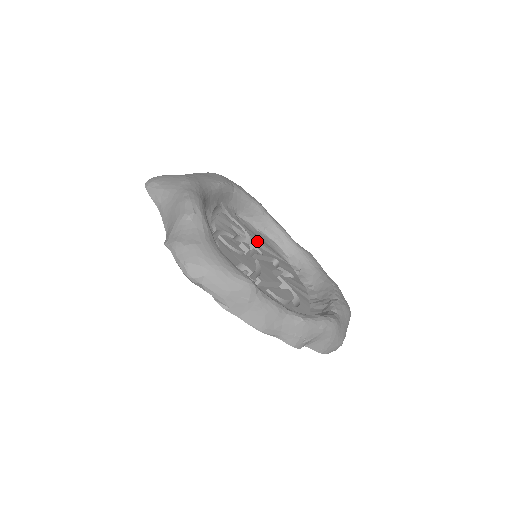
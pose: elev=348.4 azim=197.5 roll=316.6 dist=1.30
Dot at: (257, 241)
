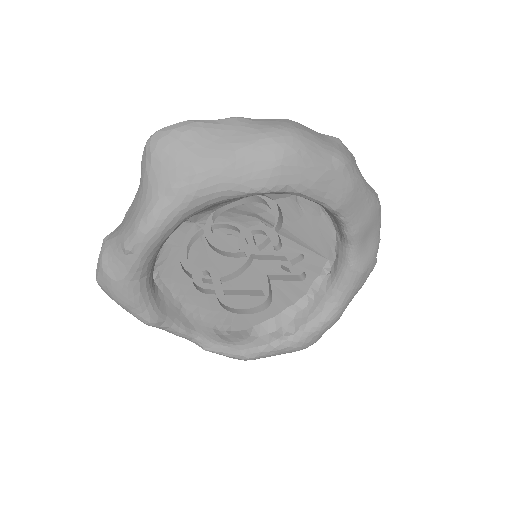
Dot at: (291, 233)
